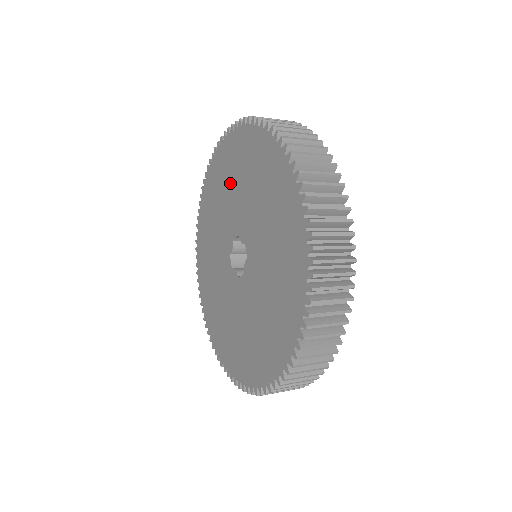
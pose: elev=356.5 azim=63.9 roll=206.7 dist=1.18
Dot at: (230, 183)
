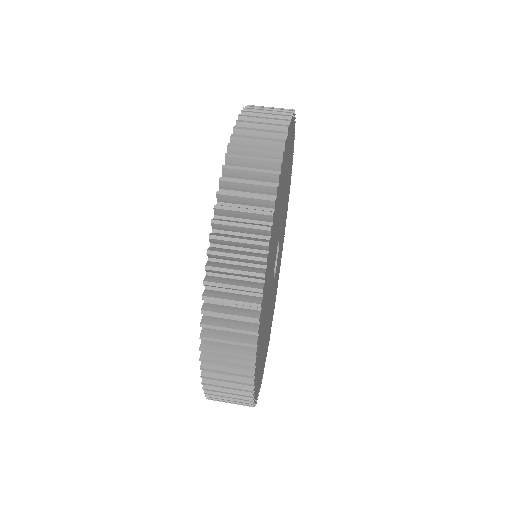
Dot at: occluded
